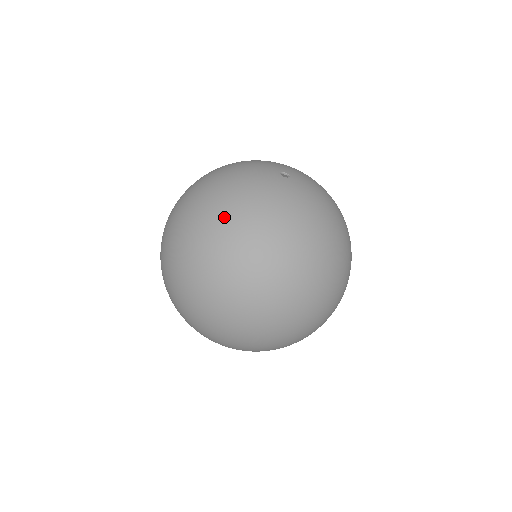
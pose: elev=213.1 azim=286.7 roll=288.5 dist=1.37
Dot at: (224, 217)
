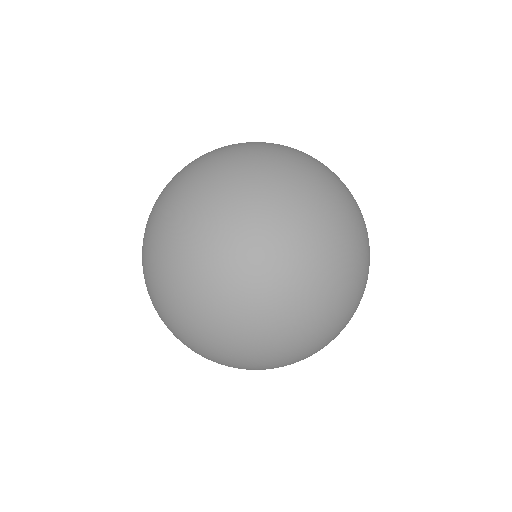
Dot at: (279, 168)
